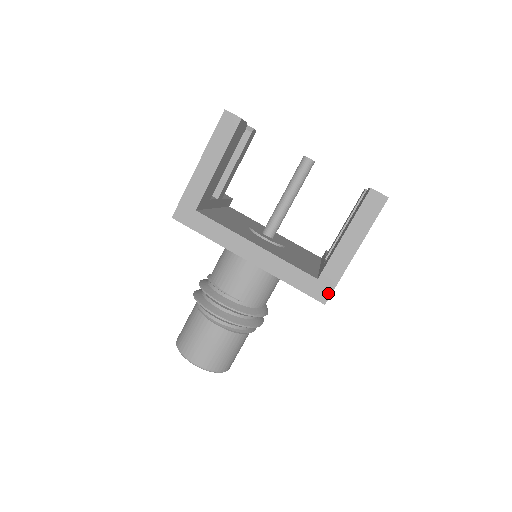
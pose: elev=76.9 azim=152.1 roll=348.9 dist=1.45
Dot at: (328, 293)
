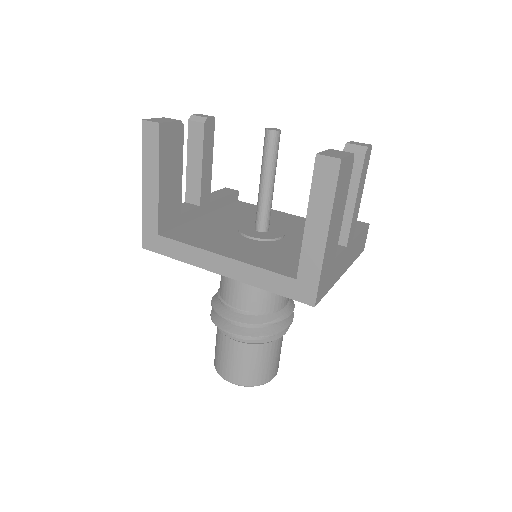
Dot at: (313, 293)
